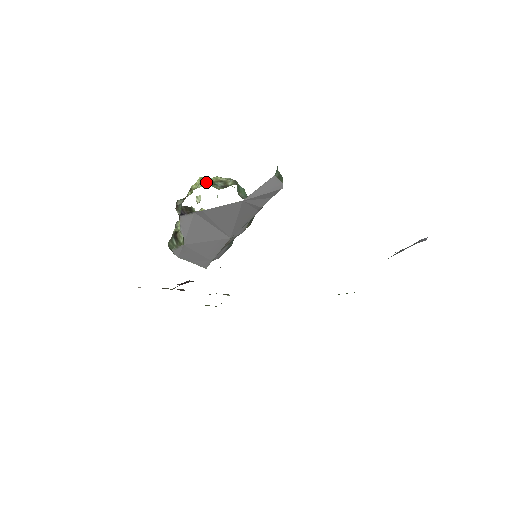
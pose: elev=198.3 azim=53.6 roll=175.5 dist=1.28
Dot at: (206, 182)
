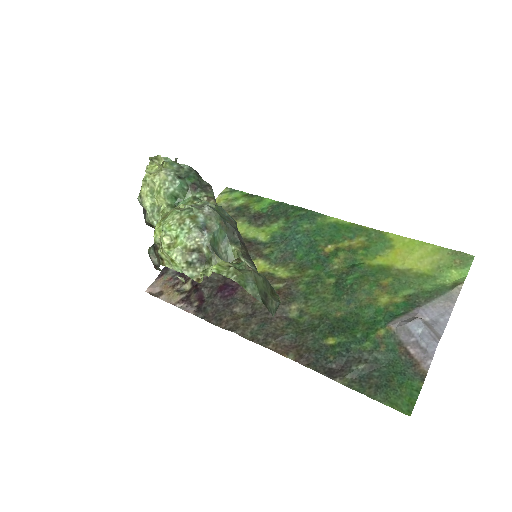
Dot at: (180, 269)
